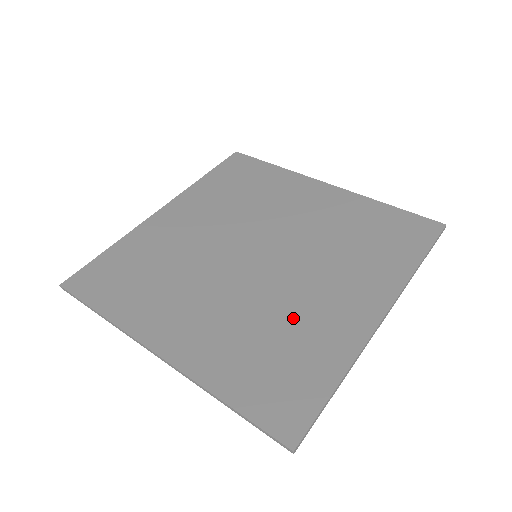
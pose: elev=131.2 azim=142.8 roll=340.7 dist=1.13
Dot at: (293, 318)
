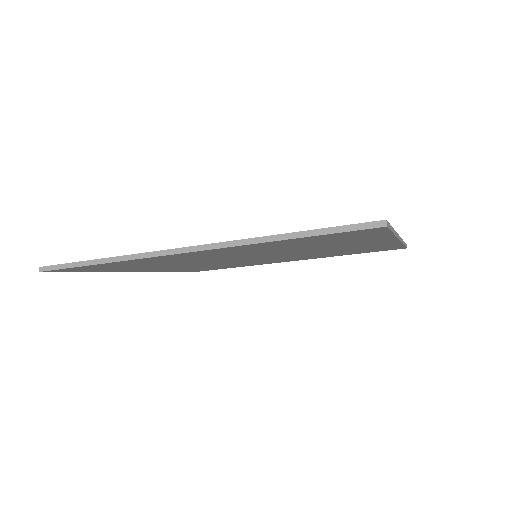
Dot at: occluded
